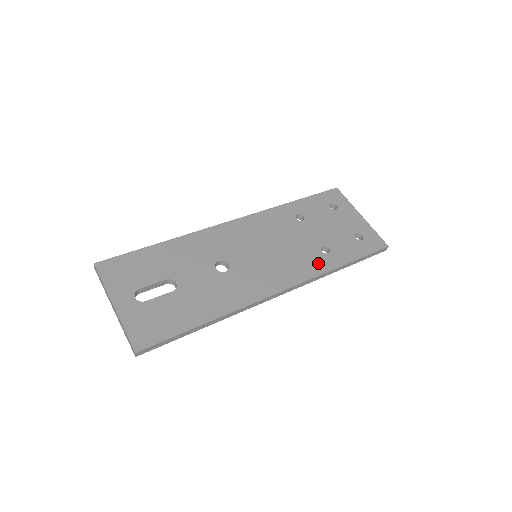
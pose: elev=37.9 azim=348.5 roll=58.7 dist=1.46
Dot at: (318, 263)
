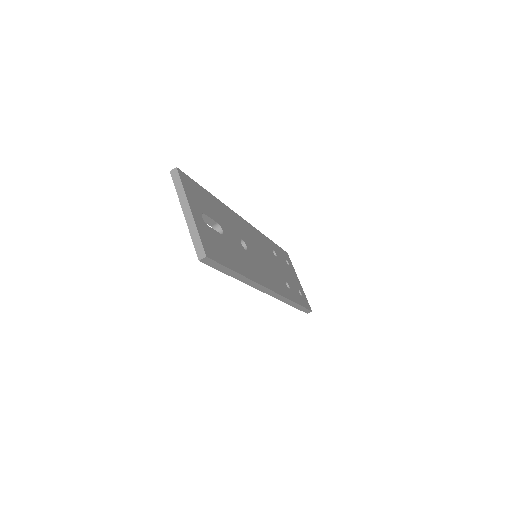
Dot at: (286, 290)
